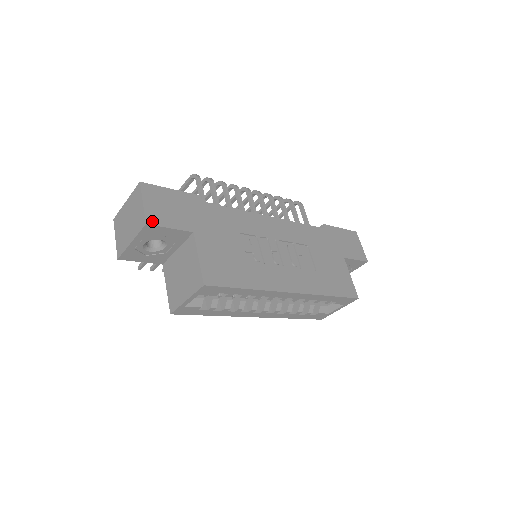
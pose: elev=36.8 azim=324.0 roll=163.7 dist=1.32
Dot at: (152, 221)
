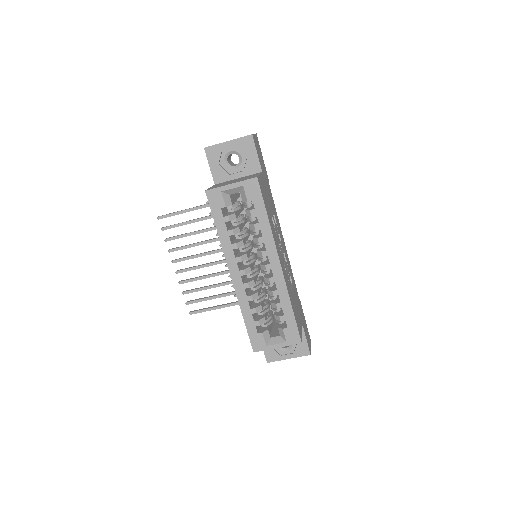
Dot at: (254, 139)
